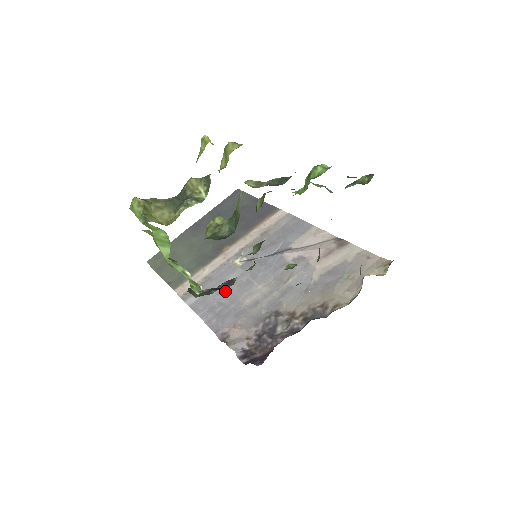
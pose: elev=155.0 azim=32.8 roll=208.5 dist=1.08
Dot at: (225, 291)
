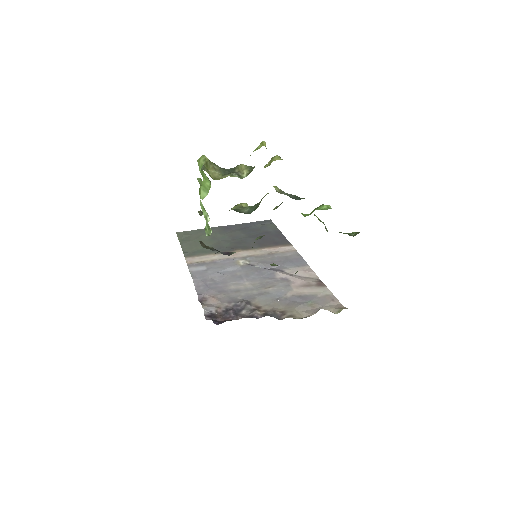
Dot at: (221, 274)
